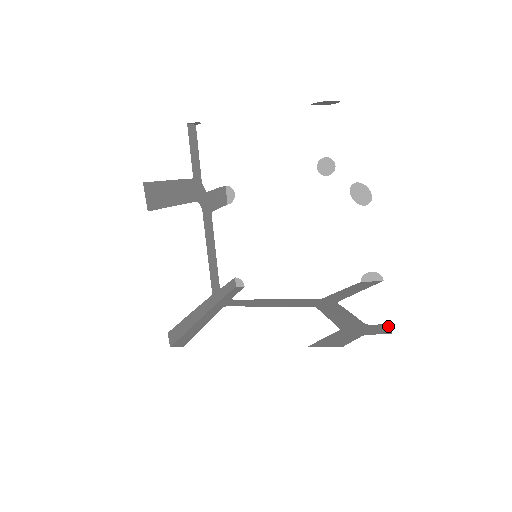
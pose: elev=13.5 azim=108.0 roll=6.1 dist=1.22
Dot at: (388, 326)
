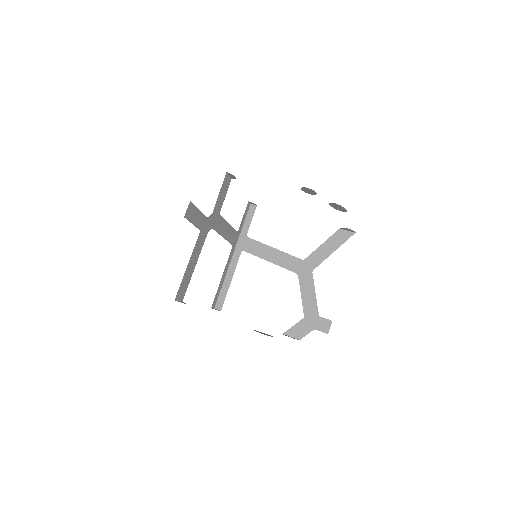
Dot at: (329, 323)
